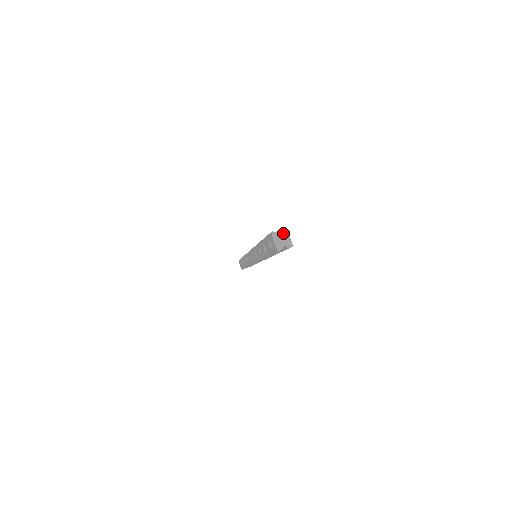
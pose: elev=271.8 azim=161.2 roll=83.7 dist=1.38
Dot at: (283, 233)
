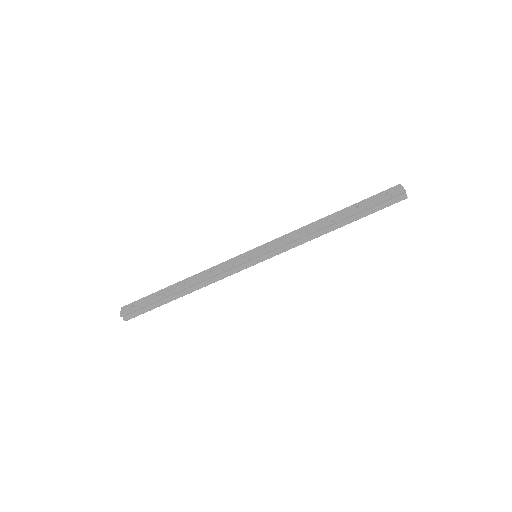
Dot at: occluded
